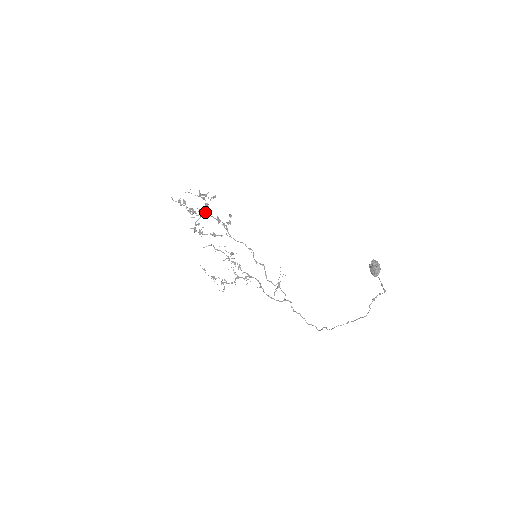
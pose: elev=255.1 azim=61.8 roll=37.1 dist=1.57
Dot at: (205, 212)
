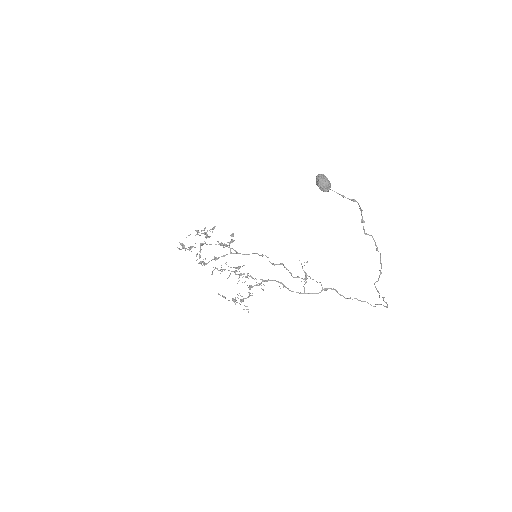
Dot at: (203, 243)
